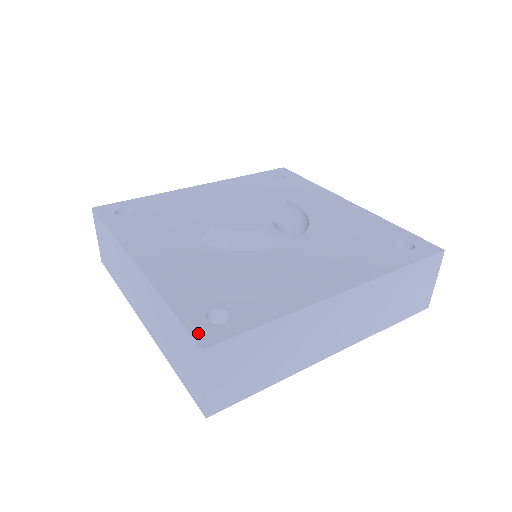
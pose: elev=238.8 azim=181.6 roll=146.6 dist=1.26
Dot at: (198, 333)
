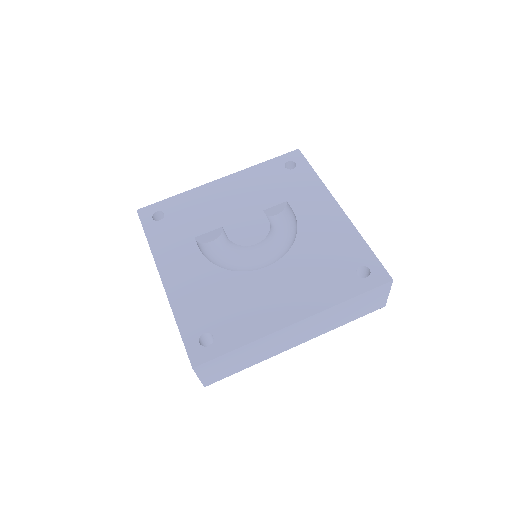
Dot at: (192, 354)
